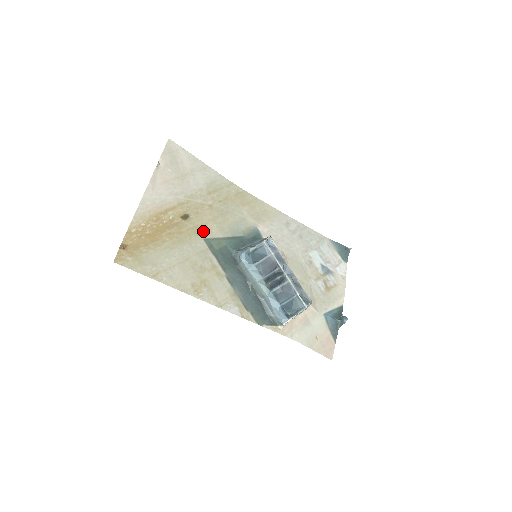
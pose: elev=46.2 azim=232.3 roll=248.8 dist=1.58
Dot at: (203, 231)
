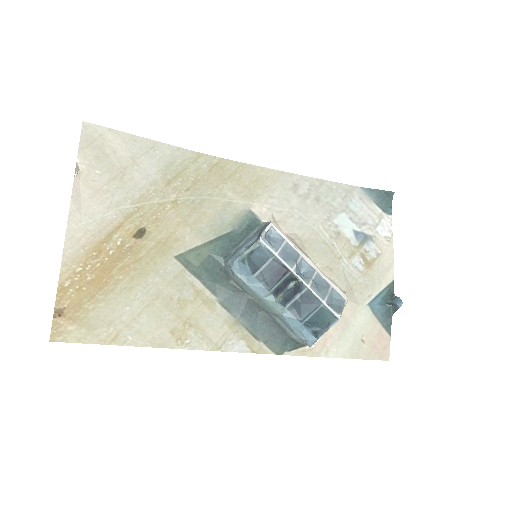
Dot at: (171, 245)
